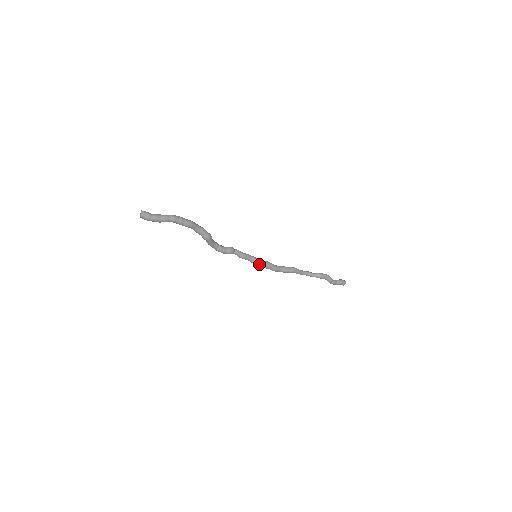
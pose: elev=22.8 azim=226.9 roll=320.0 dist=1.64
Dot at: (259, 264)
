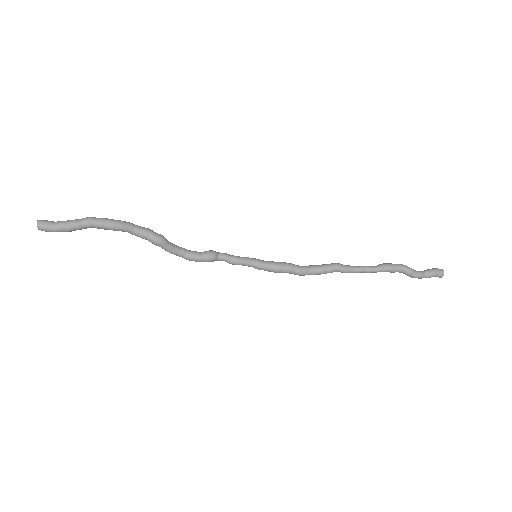
Dot at: (267, 268)
